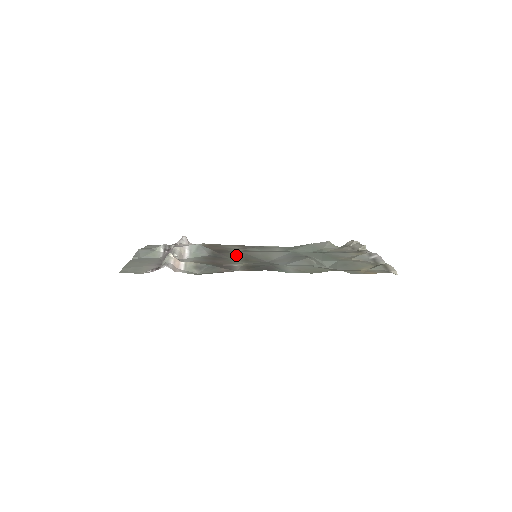
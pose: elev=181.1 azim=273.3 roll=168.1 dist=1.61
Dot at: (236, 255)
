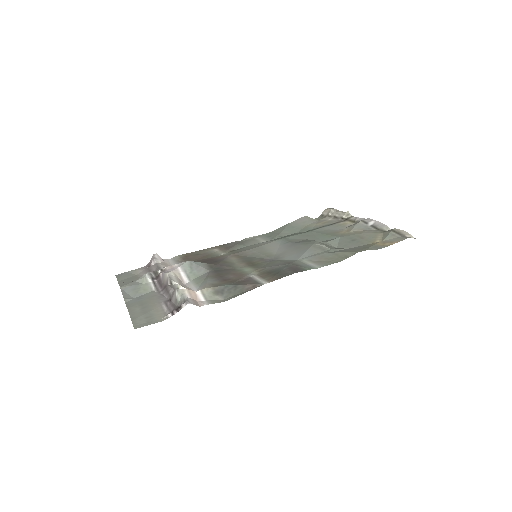
Dot at: (234, 261)
